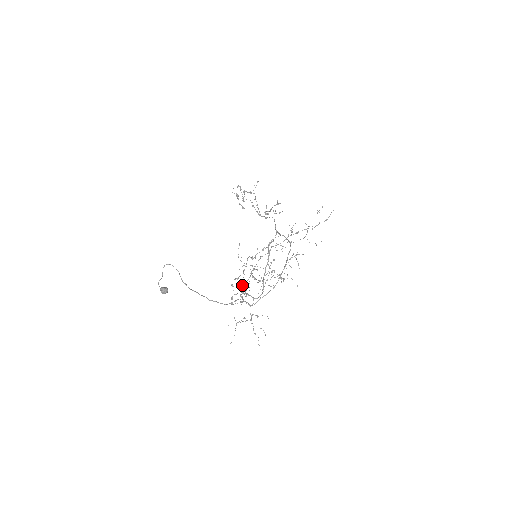
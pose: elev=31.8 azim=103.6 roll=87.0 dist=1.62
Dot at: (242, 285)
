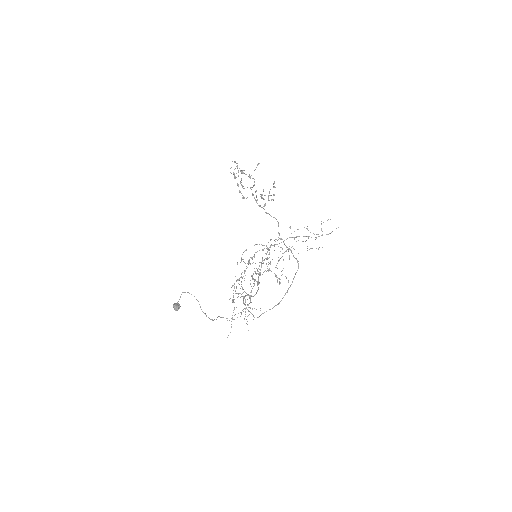
Dot at: occluded
